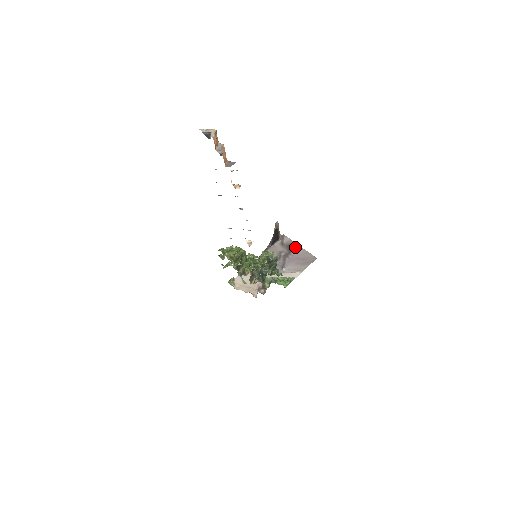
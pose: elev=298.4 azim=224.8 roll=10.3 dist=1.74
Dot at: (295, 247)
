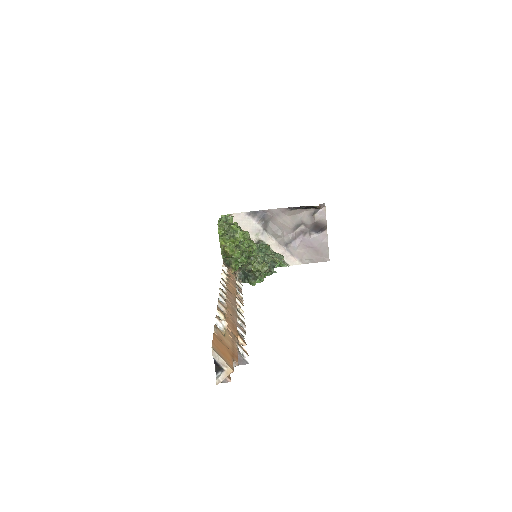
Dot at: (322, 229)
